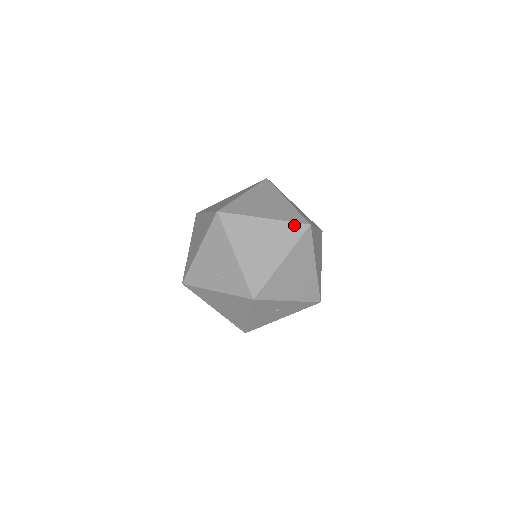
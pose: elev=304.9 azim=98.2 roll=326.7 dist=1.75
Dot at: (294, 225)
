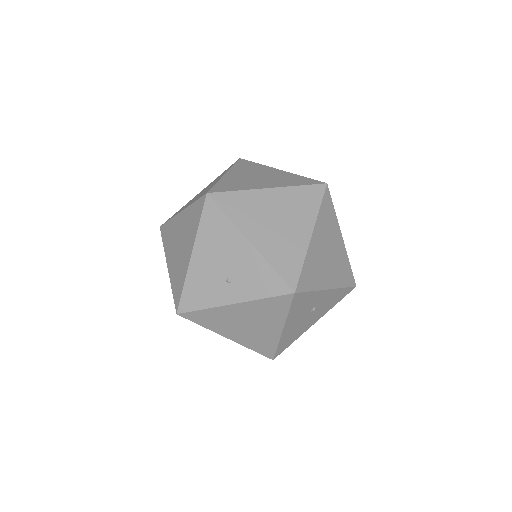
Dot at: (308, 188)
